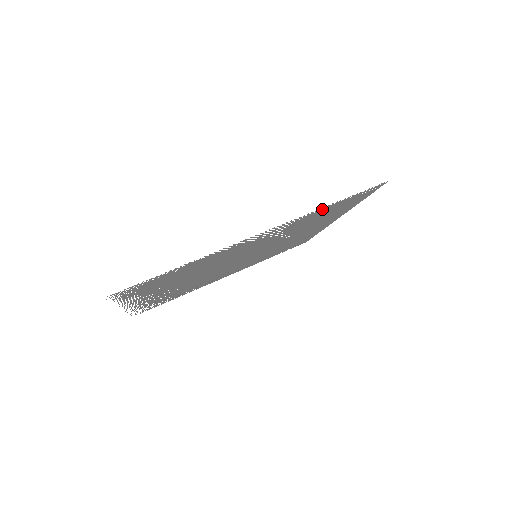
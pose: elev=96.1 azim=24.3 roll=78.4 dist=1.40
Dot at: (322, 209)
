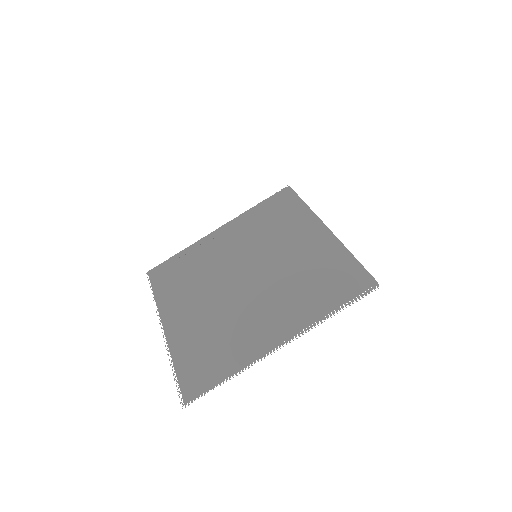
Dot at: (326, 311)
